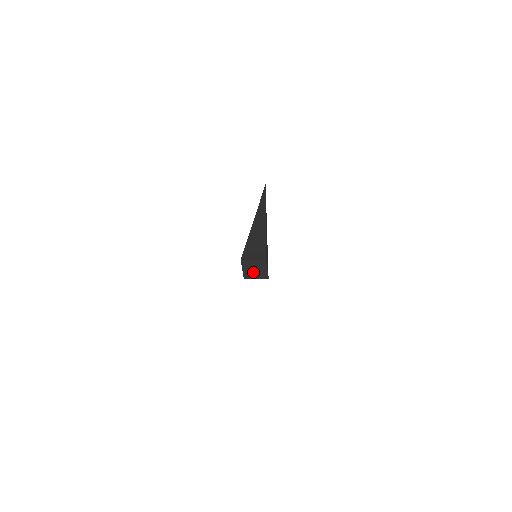
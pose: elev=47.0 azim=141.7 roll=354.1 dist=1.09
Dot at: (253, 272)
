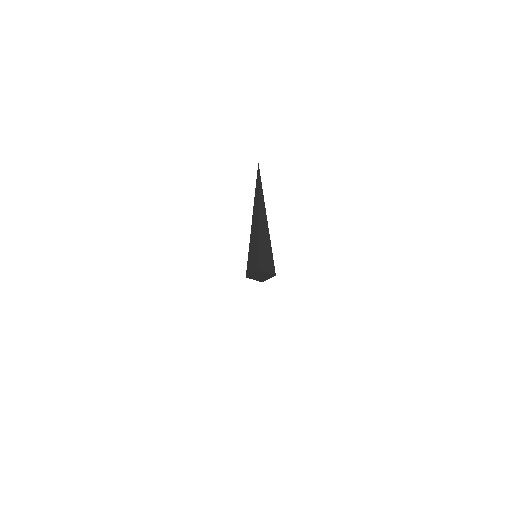
Dot at: (257, 277)
